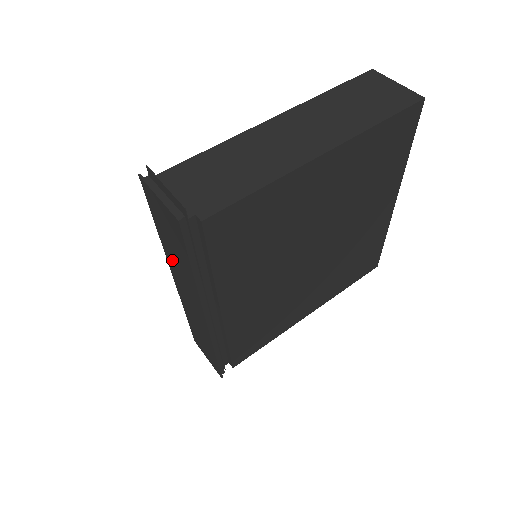
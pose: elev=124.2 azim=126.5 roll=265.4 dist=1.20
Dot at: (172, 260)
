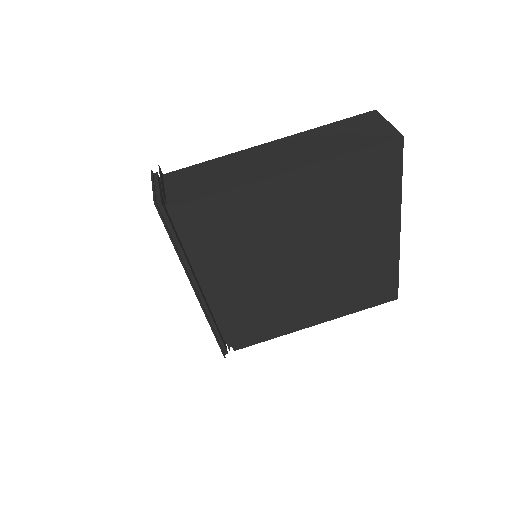
Dot at: occluded
